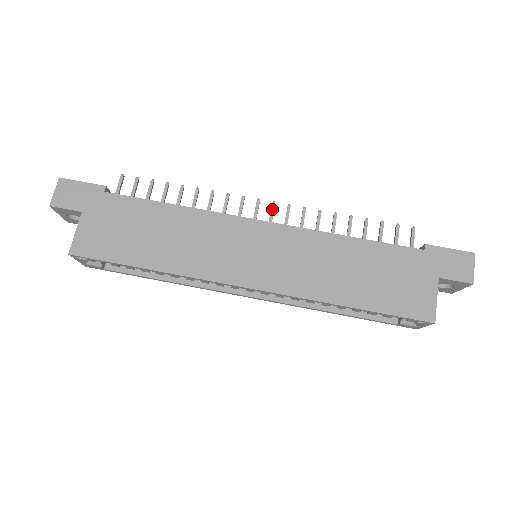
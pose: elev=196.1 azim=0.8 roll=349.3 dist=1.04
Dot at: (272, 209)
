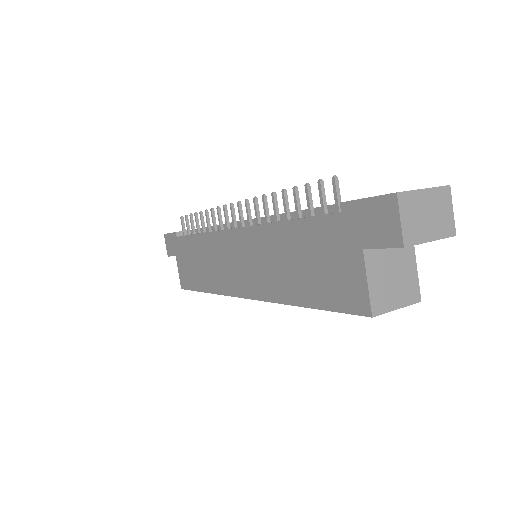
Dot at: (238, 211)
